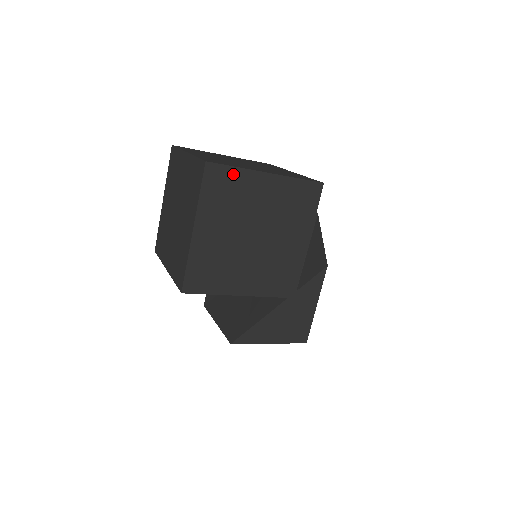
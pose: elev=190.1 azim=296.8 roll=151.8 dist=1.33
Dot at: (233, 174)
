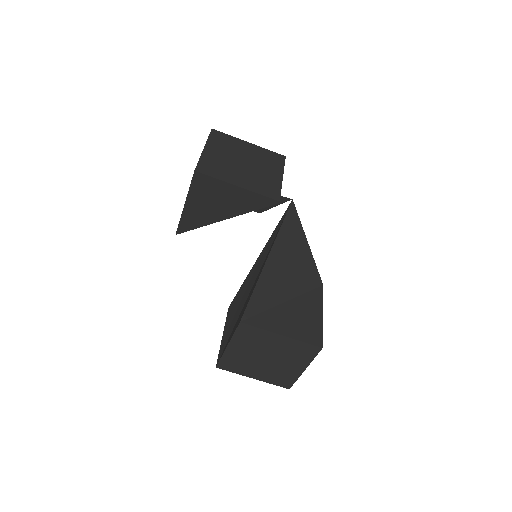
Dot at: (228, 137)
